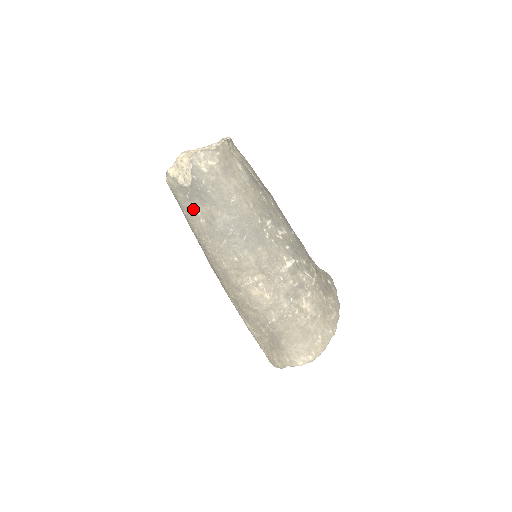
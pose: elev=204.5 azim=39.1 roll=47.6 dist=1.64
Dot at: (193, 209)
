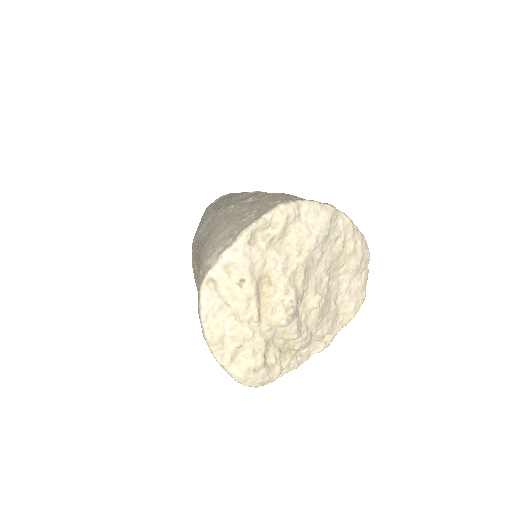
Dot at: occluded
